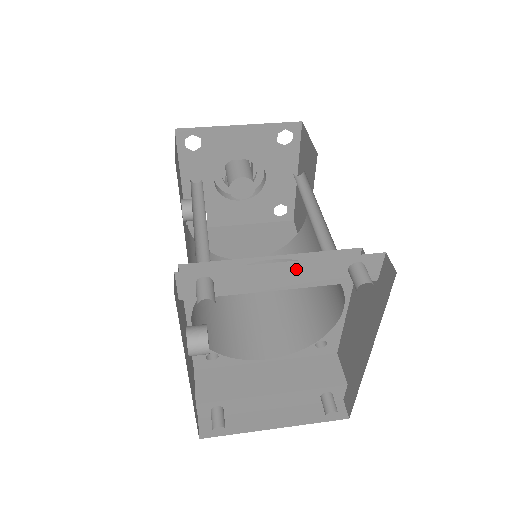
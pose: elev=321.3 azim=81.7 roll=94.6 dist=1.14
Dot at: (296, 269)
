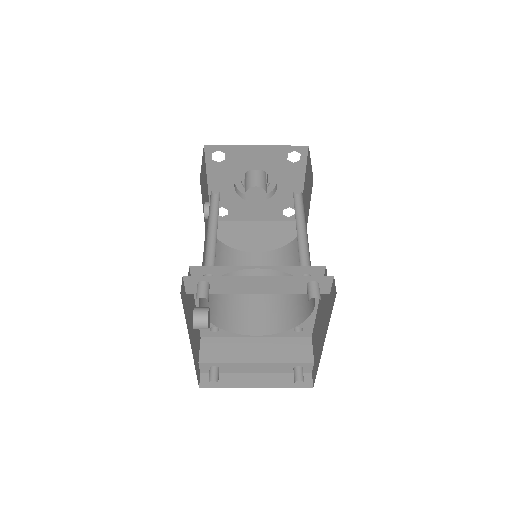
Dot at: (268, 281)
